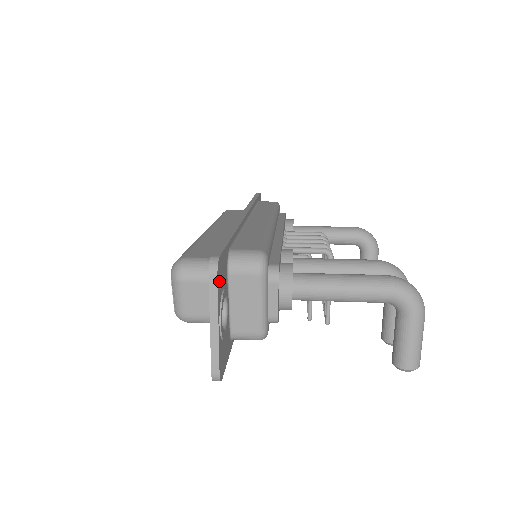
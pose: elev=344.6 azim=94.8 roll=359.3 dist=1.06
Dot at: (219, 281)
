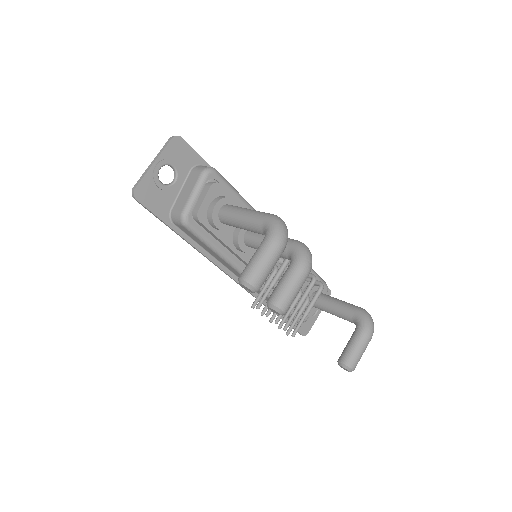
Dot at: (173, 147)
